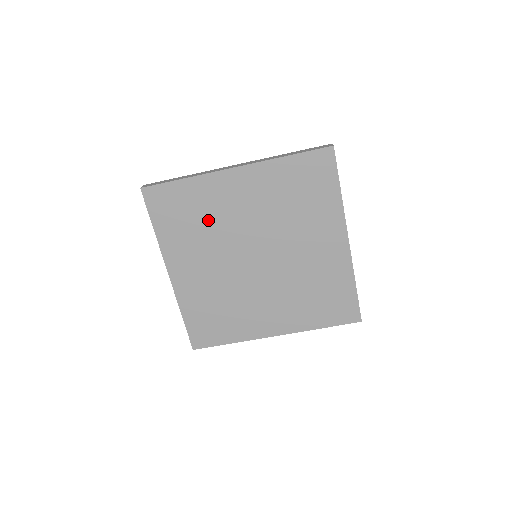
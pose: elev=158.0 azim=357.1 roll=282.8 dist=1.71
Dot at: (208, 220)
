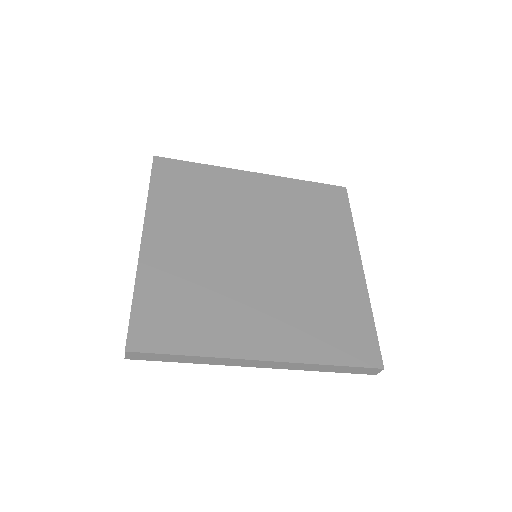
Dot at: (214, 202)
